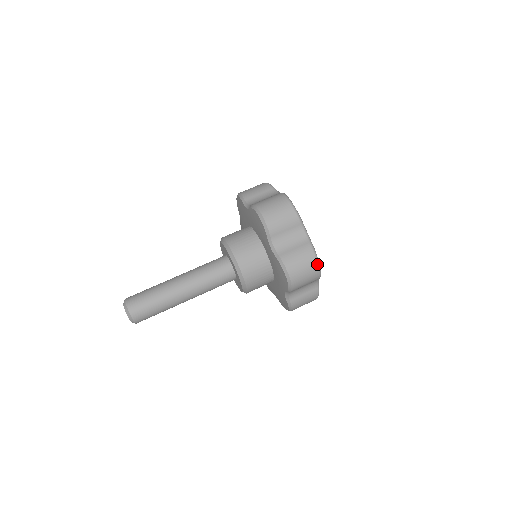
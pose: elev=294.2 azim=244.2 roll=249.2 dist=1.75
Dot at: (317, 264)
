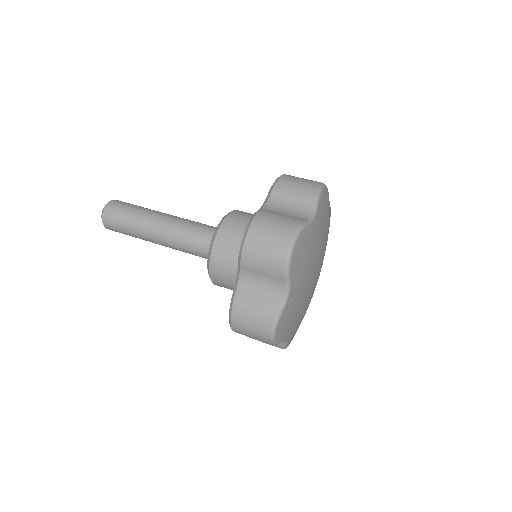
Dot at: (270, 335)
